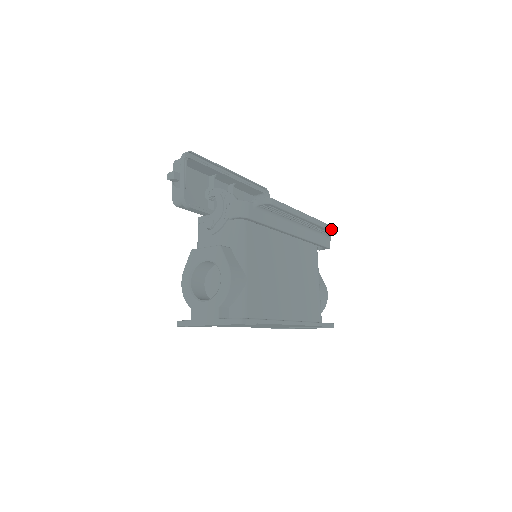
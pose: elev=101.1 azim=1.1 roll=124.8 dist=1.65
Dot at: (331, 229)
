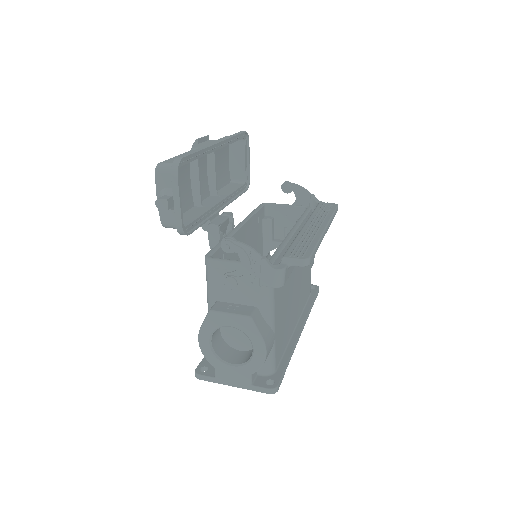
Dot at: (335, 213)
